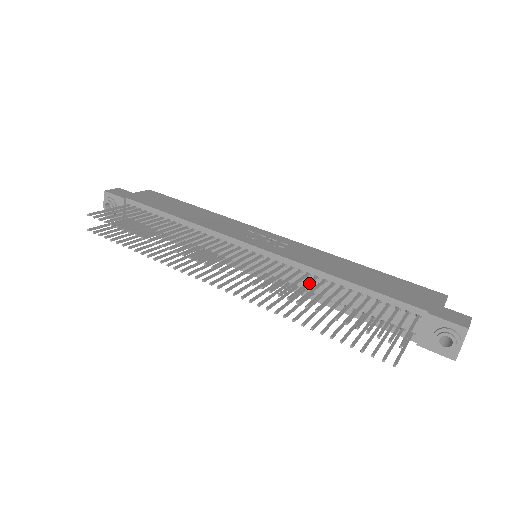
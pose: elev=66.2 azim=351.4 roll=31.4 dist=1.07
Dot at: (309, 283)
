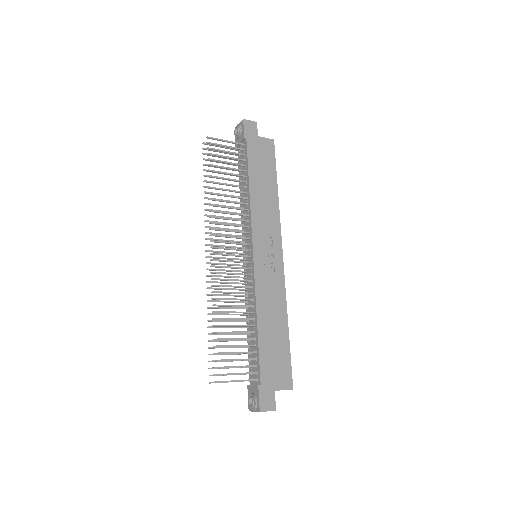
Dot at: (241, 306)
